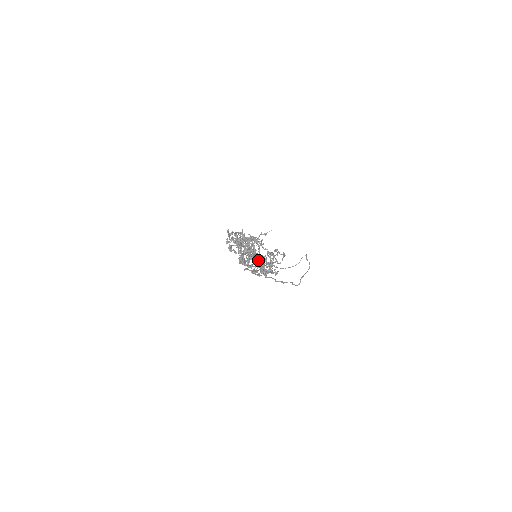
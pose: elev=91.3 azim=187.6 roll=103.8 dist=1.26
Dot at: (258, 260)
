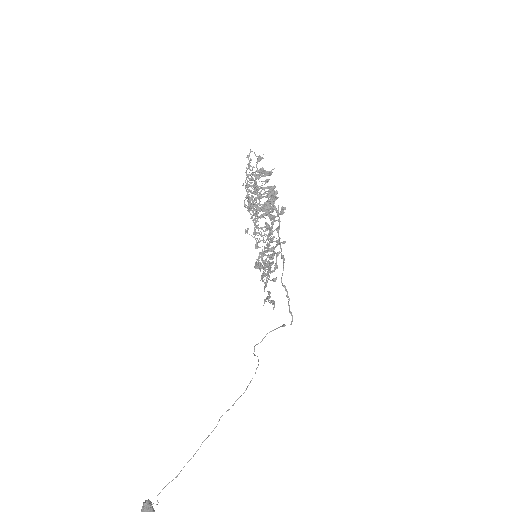
Dot at: (266, 240)
